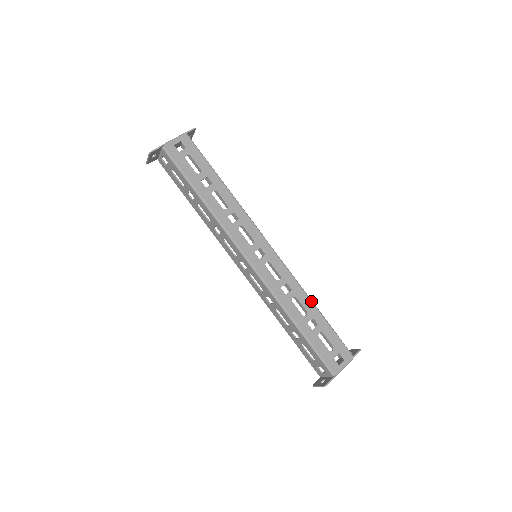
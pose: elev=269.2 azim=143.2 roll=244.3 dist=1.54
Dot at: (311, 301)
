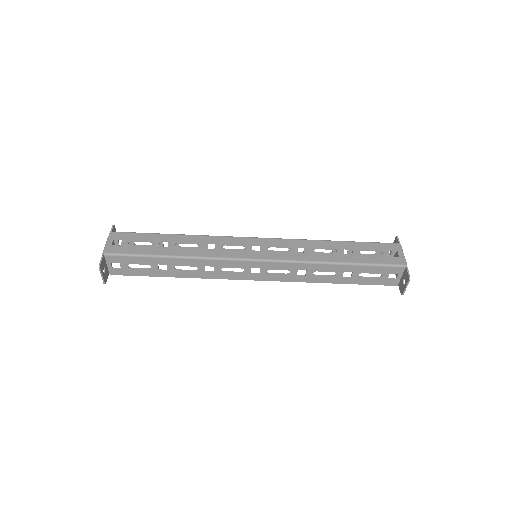
Dot at: (328, 241)
